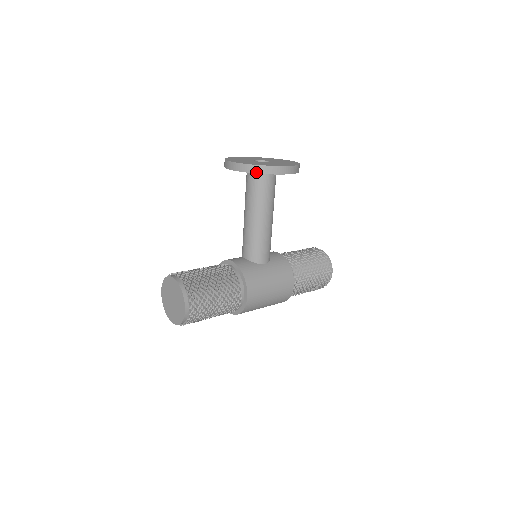
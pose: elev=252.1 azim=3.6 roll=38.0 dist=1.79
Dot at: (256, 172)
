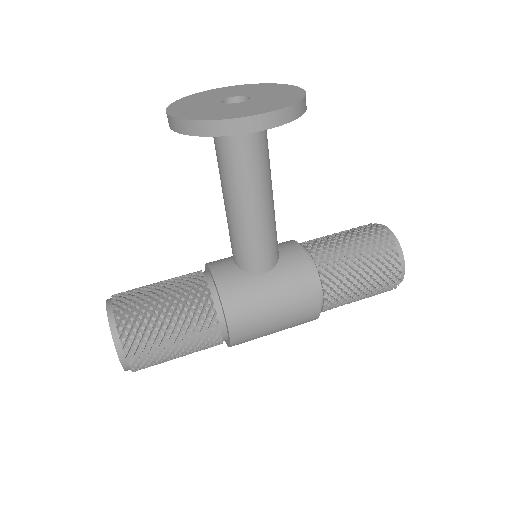
Dot at: (199, 134)
